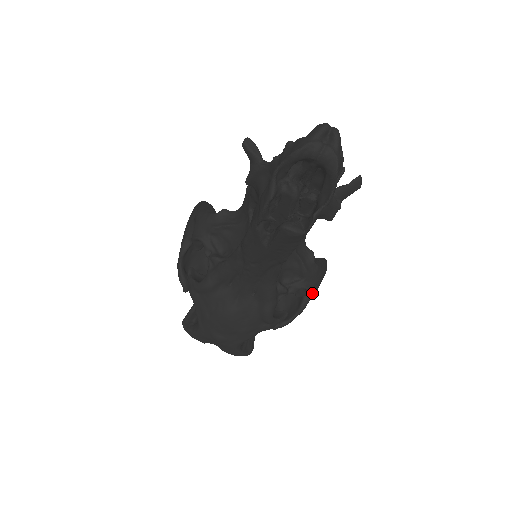
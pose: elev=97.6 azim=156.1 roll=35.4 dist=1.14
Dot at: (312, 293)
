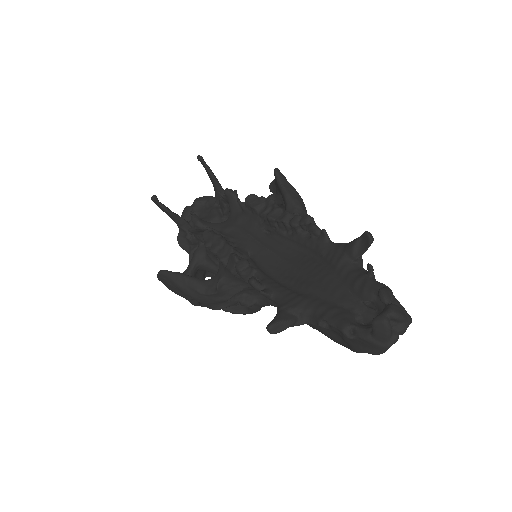
Dot at: occluded
